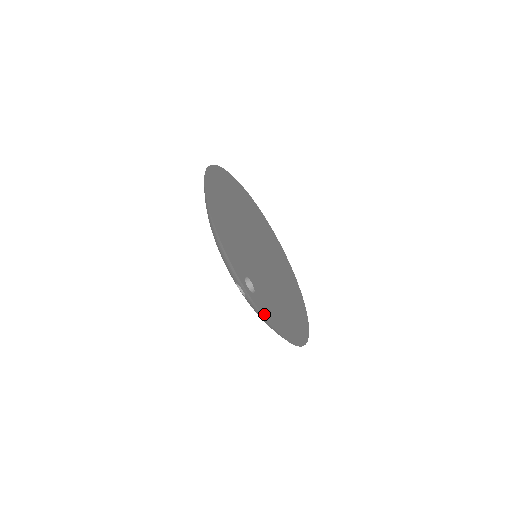
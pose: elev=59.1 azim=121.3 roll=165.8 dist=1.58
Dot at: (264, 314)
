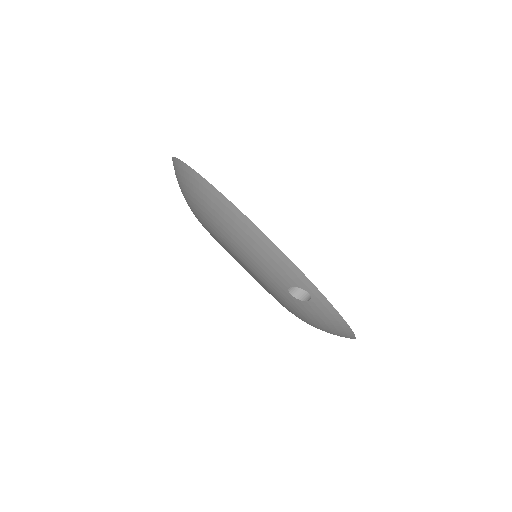
Dot at: (337, 312)
